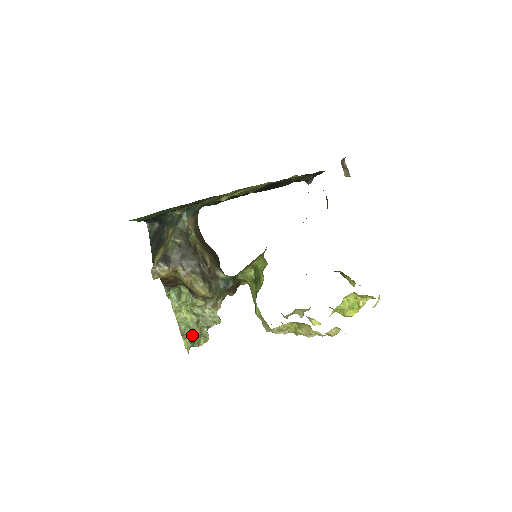
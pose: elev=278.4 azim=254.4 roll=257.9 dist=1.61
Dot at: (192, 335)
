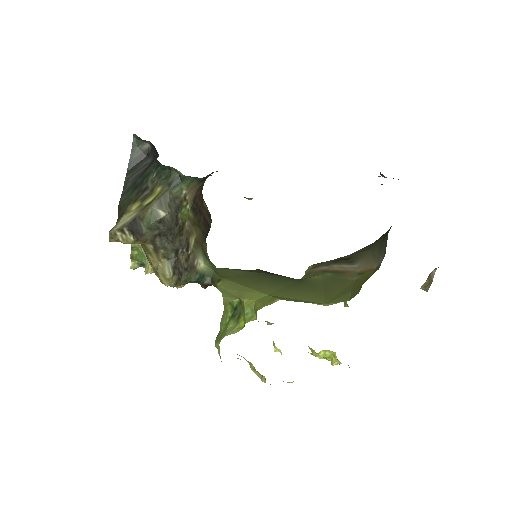
Dot at: (144, 261)
